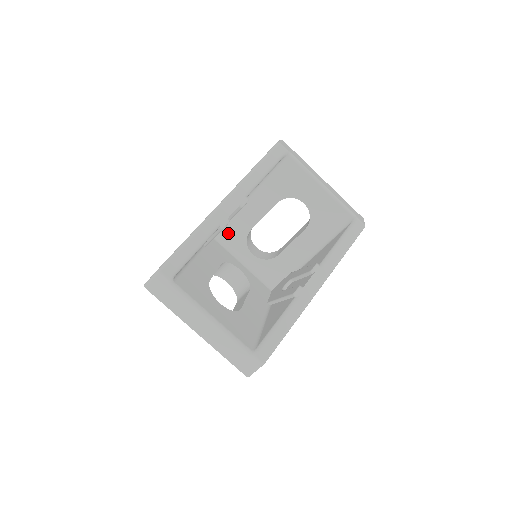
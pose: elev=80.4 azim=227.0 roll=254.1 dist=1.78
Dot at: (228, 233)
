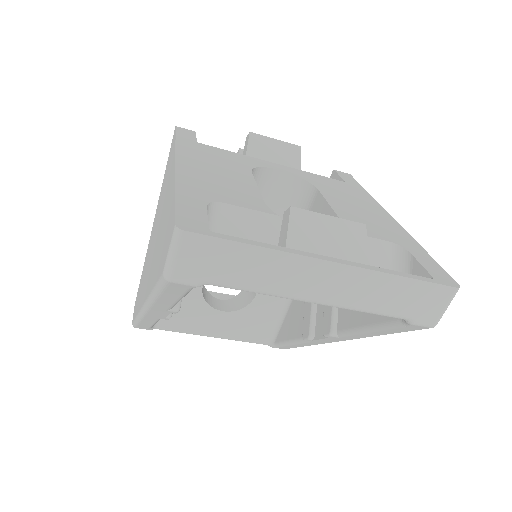
Dot at: occluded
